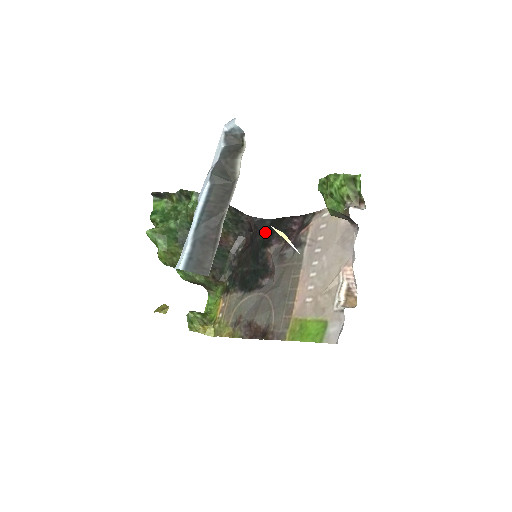
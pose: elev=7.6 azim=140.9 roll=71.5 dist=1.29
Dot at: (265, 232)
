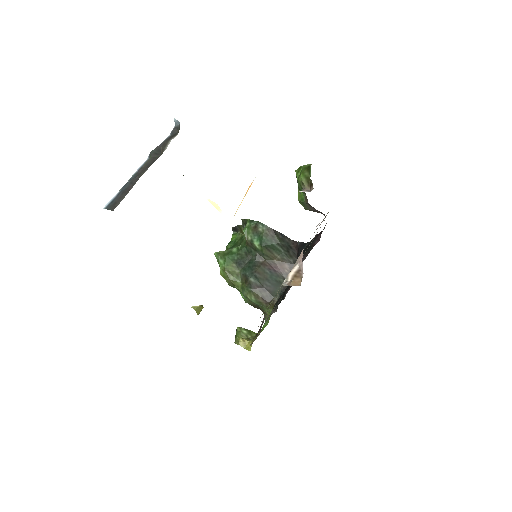
Dot at: occluded
